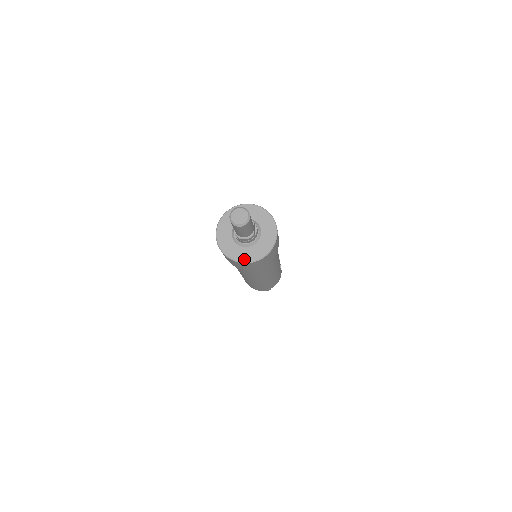
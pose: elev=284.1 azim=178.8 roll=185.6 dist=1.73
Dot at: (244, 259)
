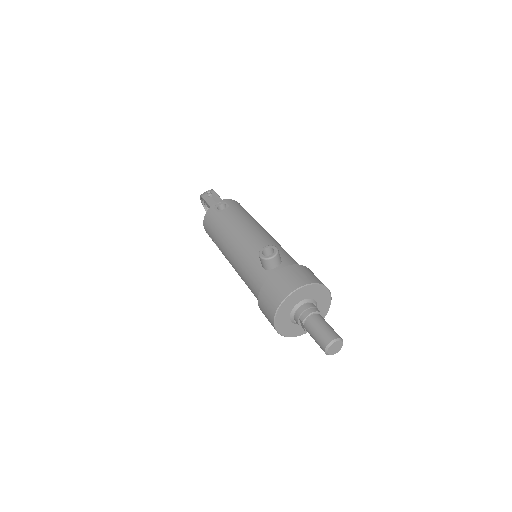
Dot at: (306, 331)
